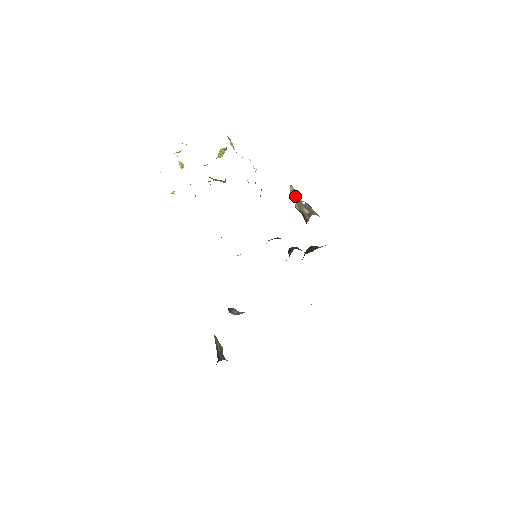
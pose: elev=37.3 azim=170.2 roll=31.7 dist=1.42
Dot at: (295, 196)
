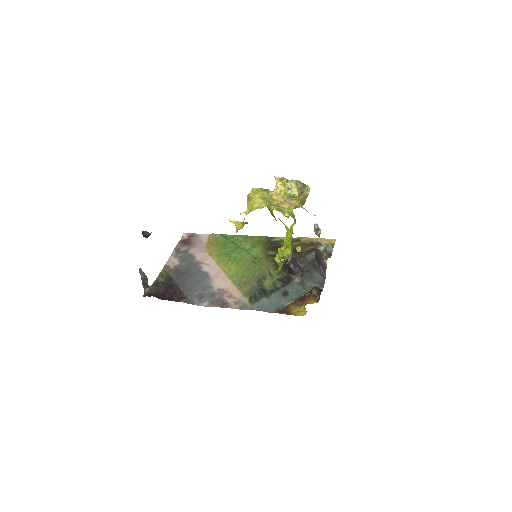
Dot at: (318, 236)
